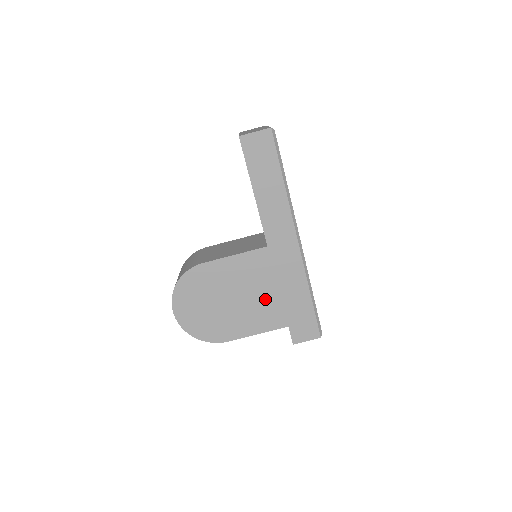
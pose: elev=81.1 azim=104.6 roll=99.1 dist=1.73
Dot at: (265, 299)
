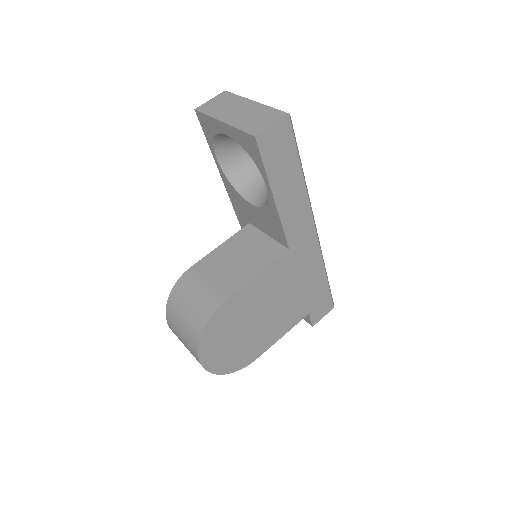
Dot at: (289, 301)
